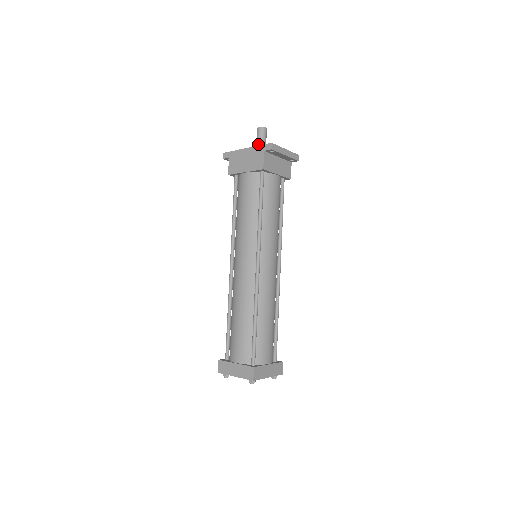
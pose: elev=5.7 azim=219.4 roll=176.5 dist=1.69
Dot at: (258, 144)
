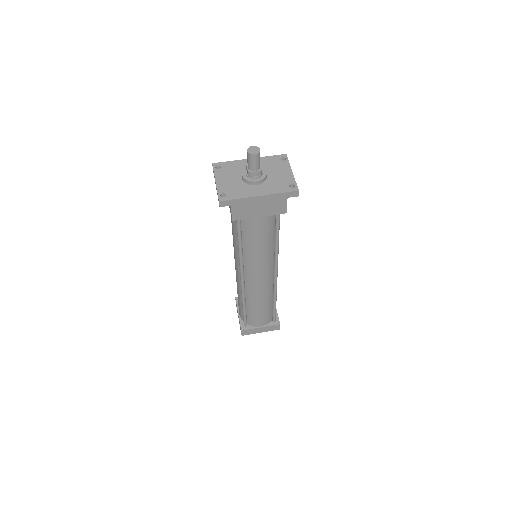
Dot at: (256, 173)
